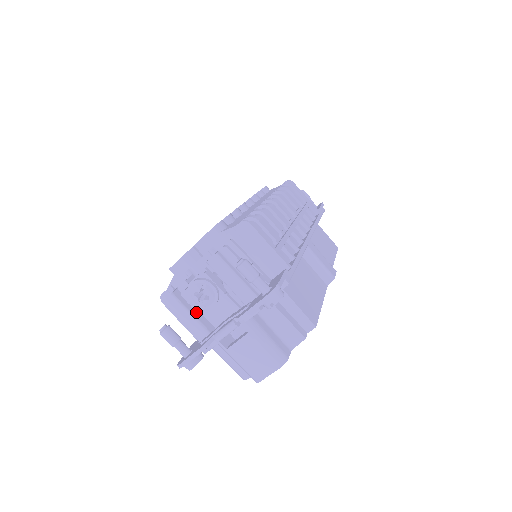
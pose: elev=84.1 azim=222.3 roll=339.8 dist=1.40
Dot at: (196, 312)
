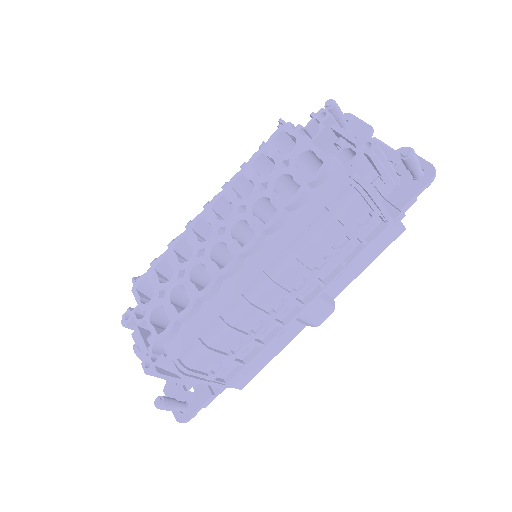
Dot at: occluded
